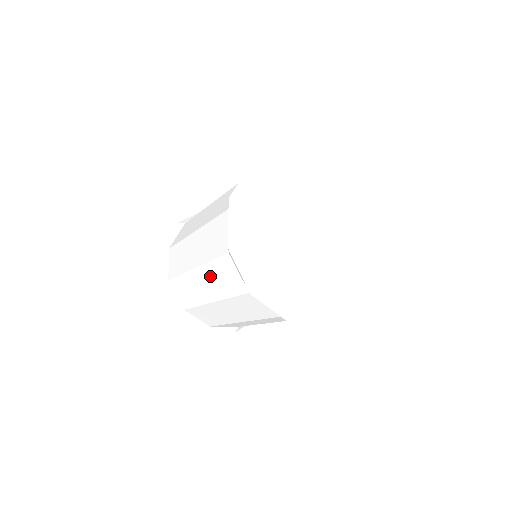
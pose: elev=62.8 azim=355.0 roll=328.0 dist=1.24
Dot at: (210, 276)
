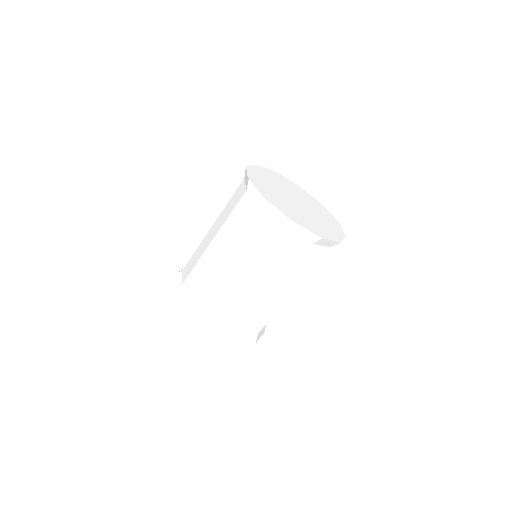
Dot at: (222, 215)
